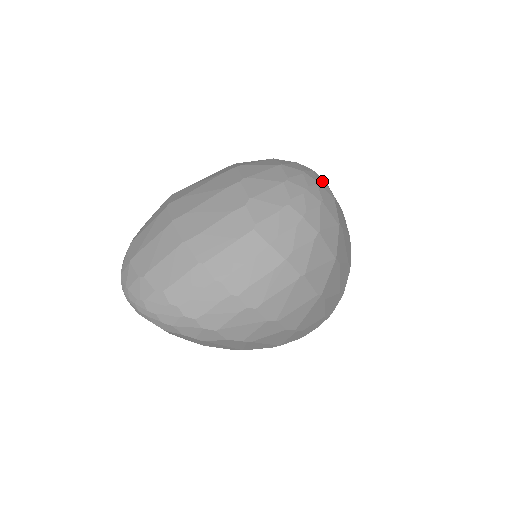
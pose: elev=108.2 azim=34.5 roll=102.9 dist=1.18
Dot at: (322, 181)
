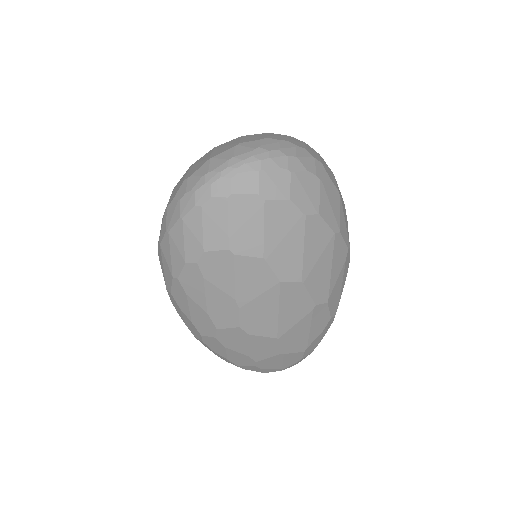
Dot at: occluded
